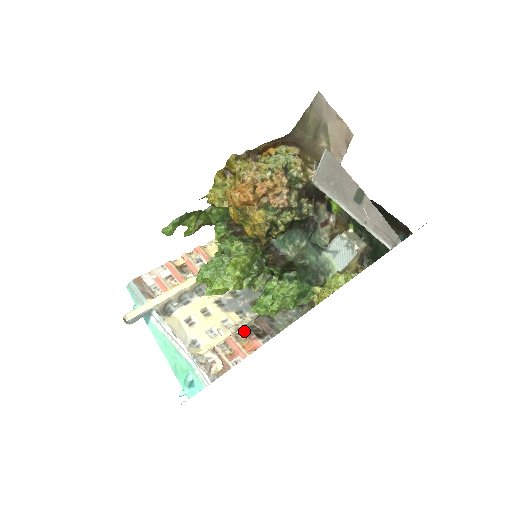
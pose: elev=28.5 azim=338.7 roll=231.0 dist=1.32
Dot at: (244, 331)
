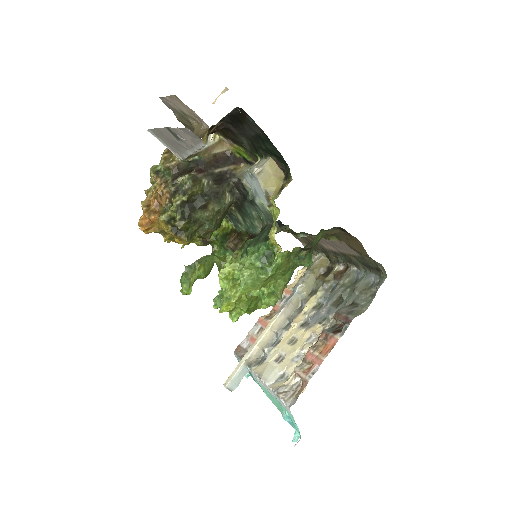
Dot at: (321, 336)
